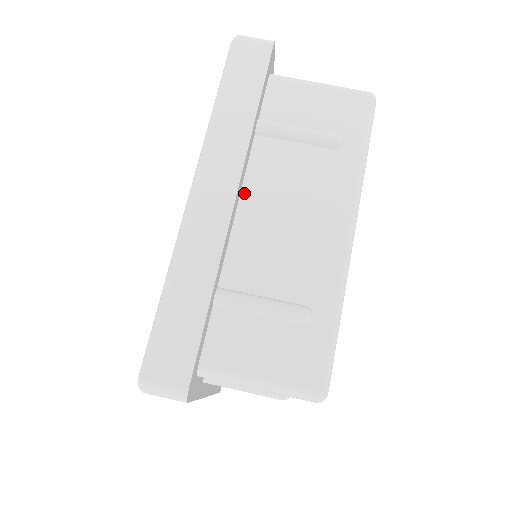
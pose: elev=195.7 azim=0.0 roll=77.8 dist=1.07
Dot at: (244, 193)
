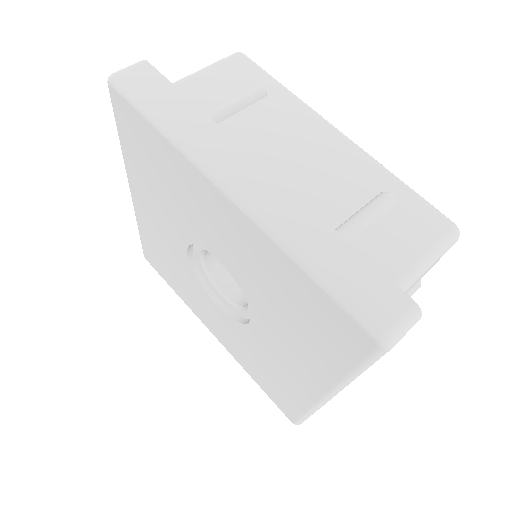
Dot at: occluded
